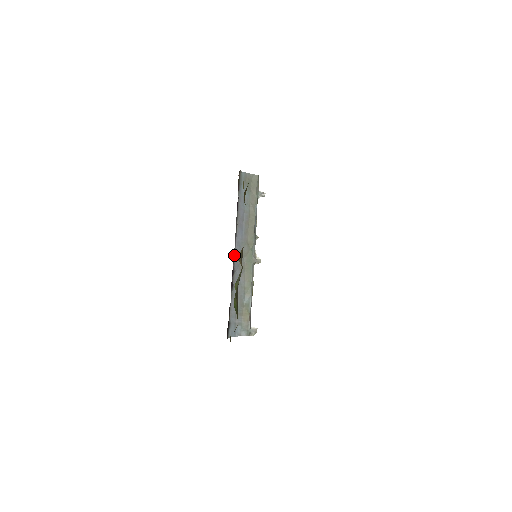
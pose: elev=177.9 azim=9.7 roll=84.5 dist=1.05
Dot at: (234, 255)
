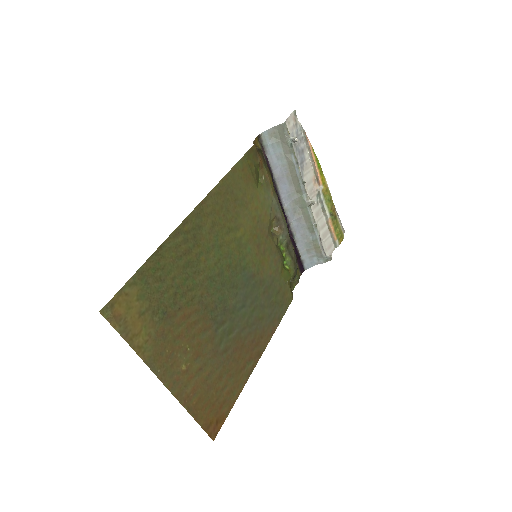
Dot at: (284, 210)
